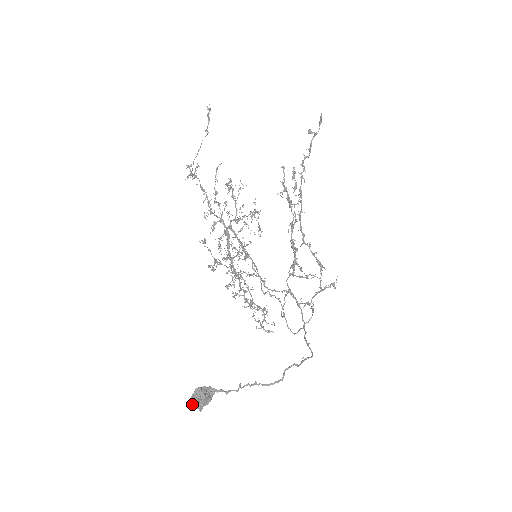
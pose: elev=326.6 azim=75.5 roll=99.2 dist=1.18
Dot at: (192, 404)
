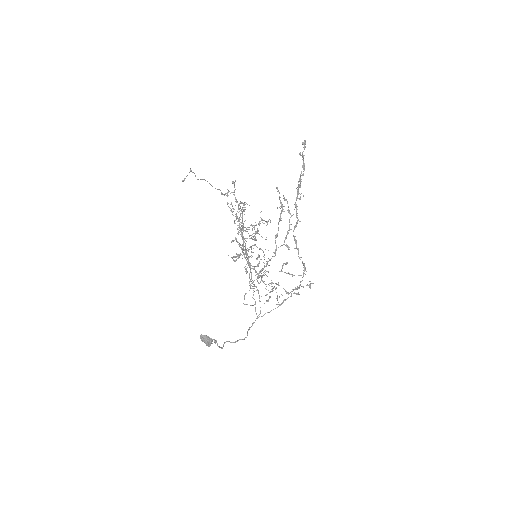
Dot at: occluded
